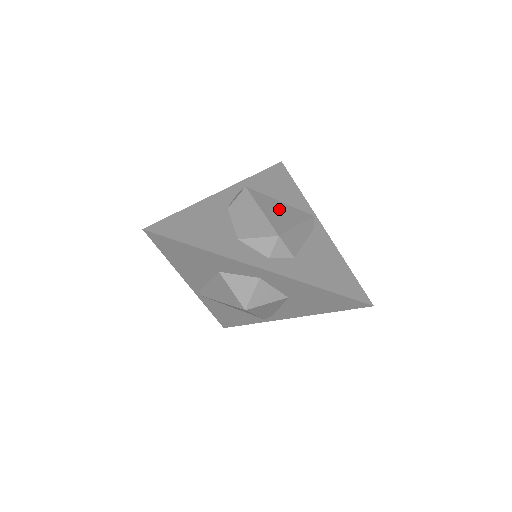
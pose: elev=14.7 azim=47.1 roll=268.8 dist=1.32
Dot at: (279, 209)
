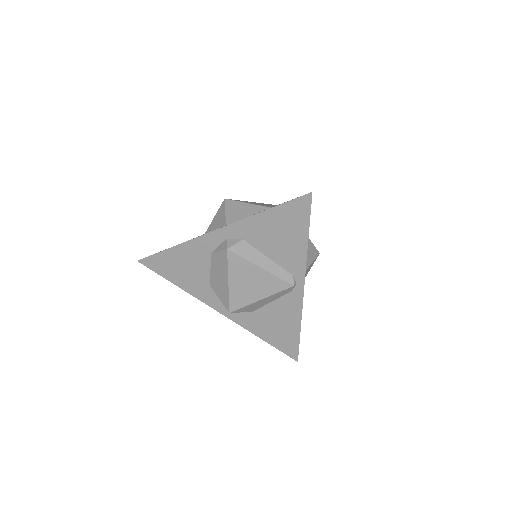
Dot at: (251, 280)
